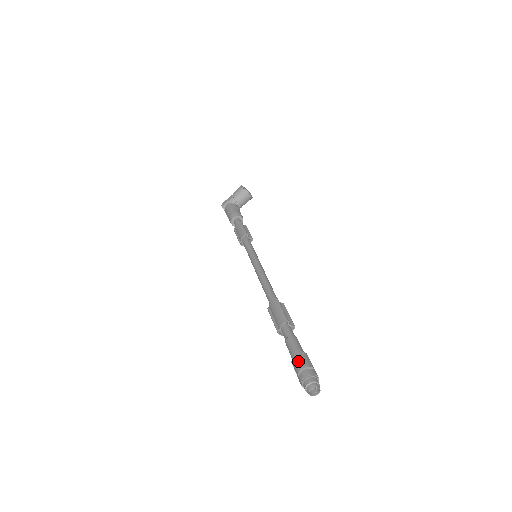
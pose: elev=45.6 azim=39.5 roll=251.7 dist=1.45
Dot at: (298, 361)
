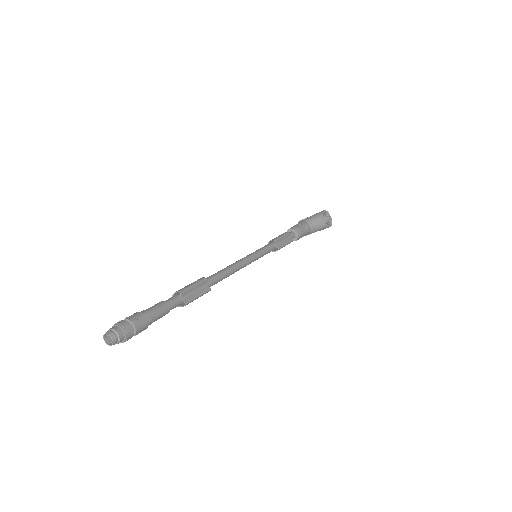
Dot at: (134, 314)
